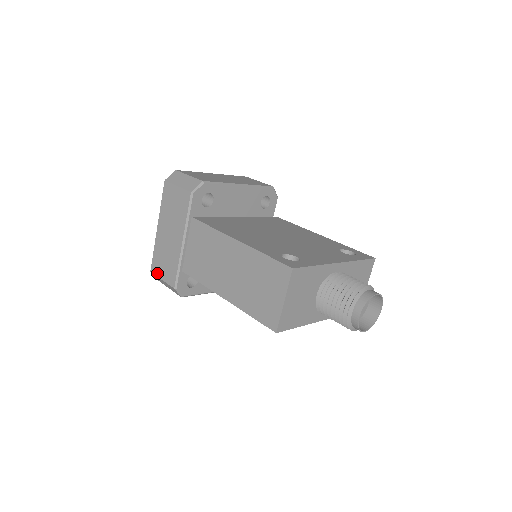
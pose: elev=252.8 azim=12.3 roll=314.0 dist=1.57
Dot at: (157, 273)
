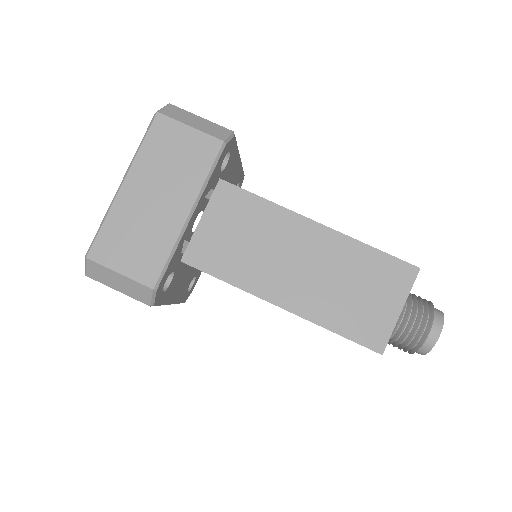
Dot at: (107, 261)
